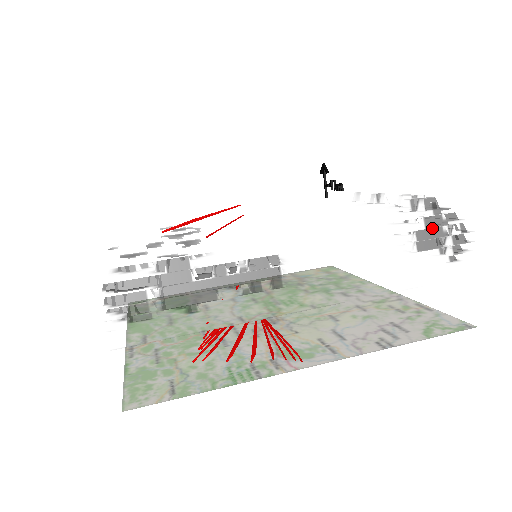
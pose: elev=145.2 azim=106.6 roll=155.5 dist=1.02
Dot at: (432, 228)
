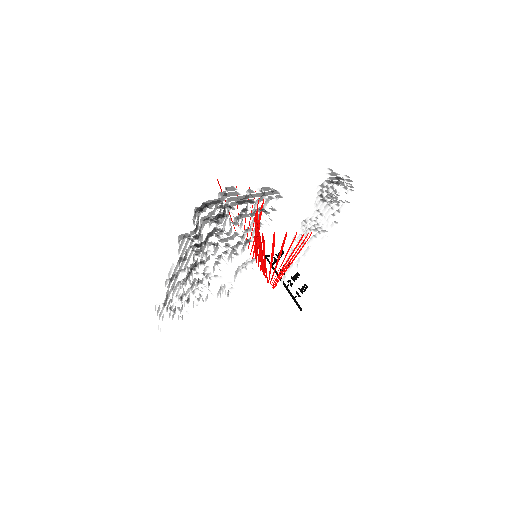
Dot at: (334, 177)
